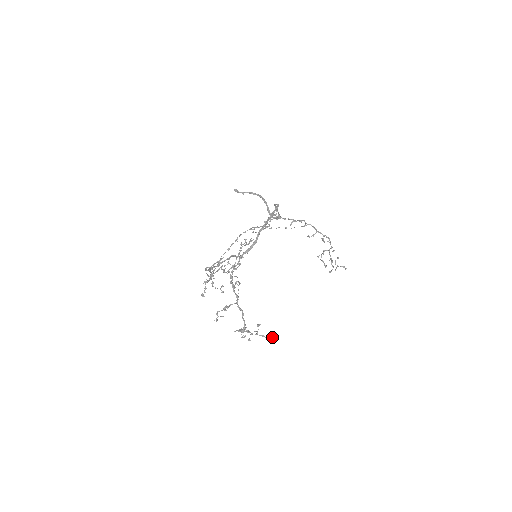
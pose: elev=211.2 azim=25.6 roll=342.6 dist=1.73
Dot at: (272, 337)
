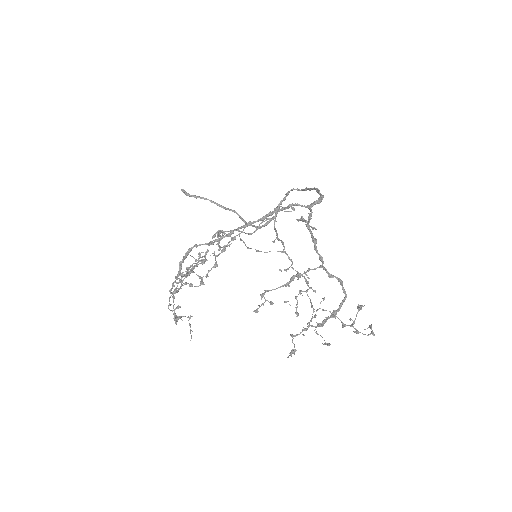
Dot at: (374, 334)
